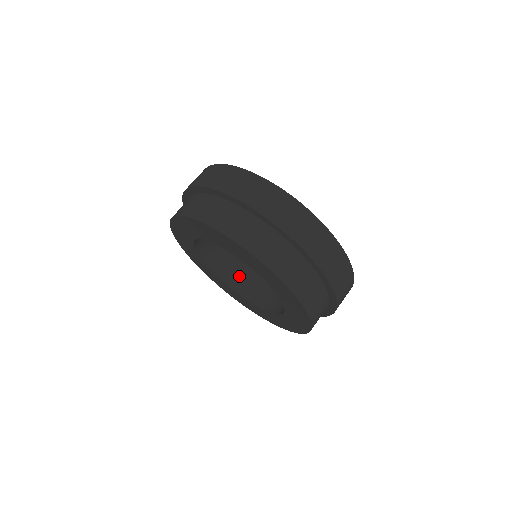
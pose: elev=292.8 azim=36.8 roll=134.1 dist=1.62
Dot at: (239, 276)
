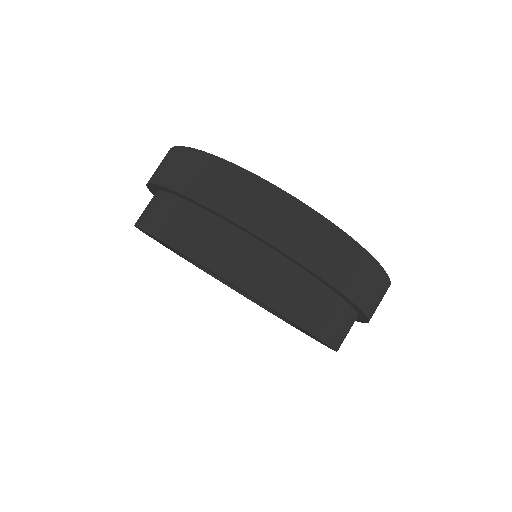
Dot at: occluded
